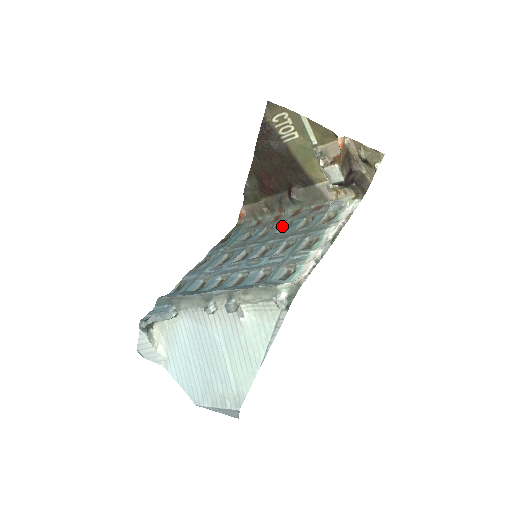
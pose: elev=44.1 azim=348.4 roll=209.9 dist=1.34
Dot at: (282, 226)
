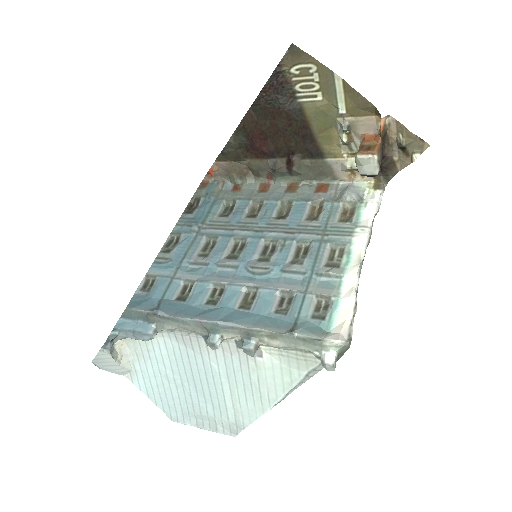
Dot at: (277, 206)
